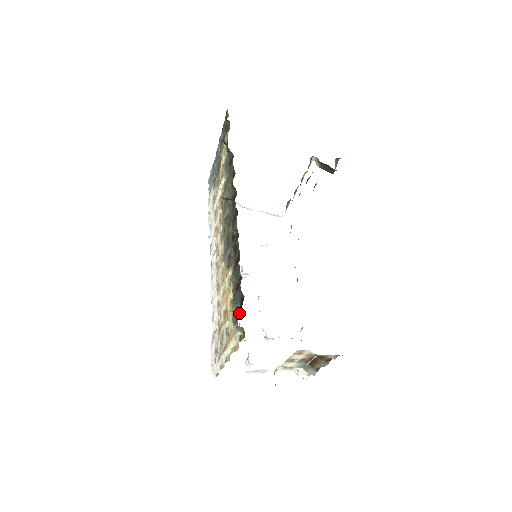
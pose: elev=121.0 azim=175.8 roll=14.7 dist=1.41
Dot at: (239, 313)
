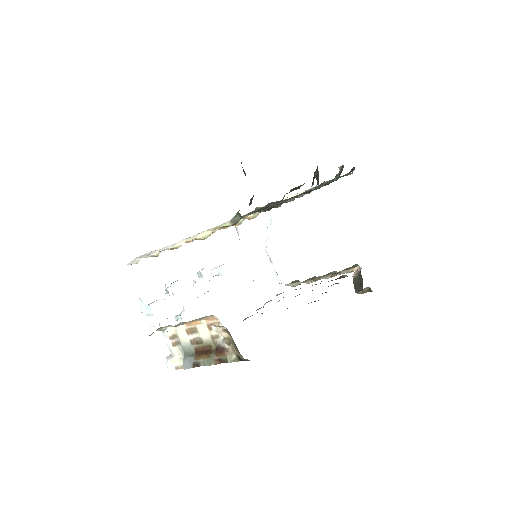
Dot at: occluded
